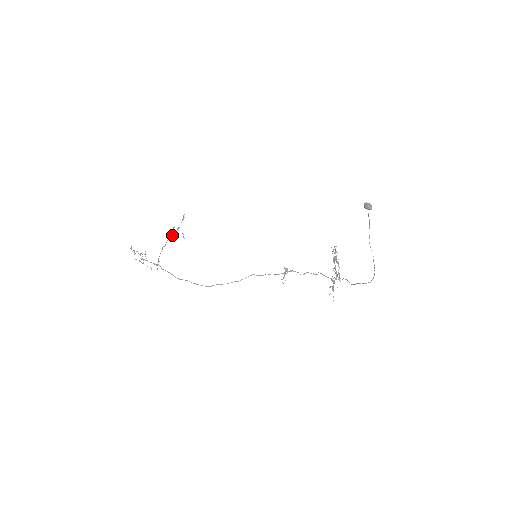
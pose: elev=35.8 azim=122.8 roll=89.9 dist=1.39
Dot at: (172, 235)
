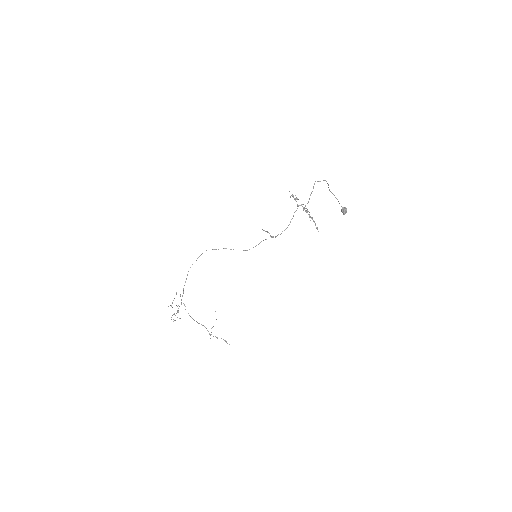
Dot at: (209, 333)
